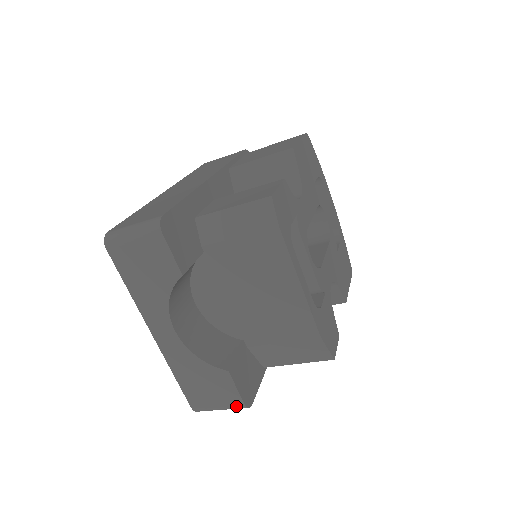
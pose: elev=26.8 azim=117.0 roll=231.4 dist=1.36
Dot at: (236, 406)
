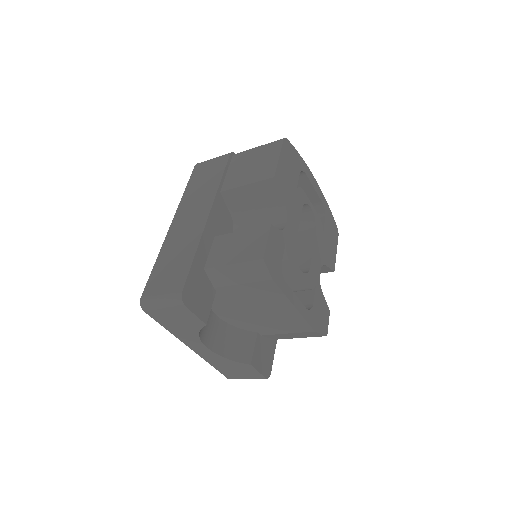
Dot at: (260, 378)
